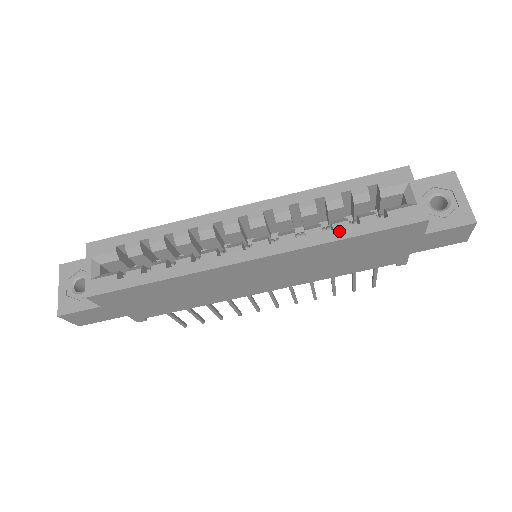
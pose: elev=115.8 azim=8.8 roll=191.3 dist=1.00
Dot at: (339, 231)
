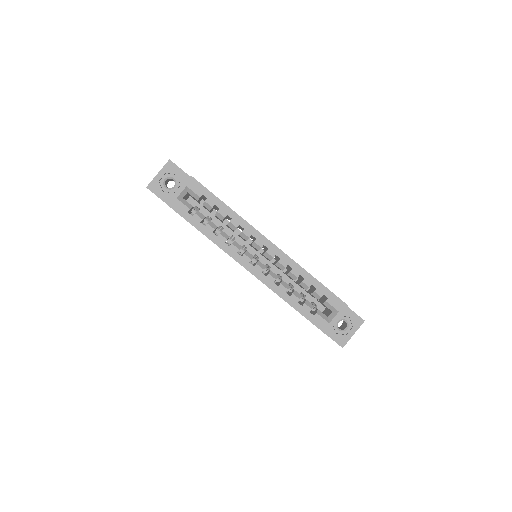
Dot at: (291, 299)
